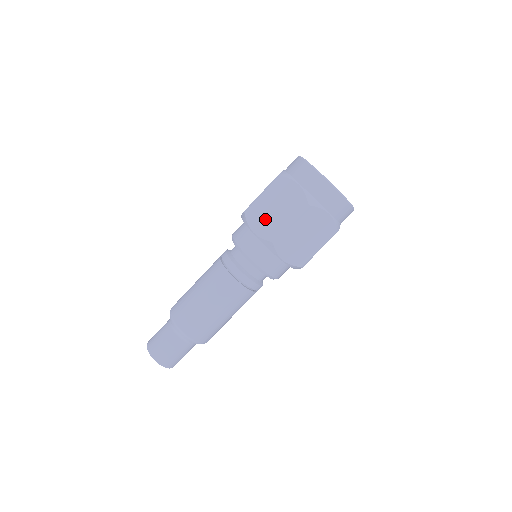
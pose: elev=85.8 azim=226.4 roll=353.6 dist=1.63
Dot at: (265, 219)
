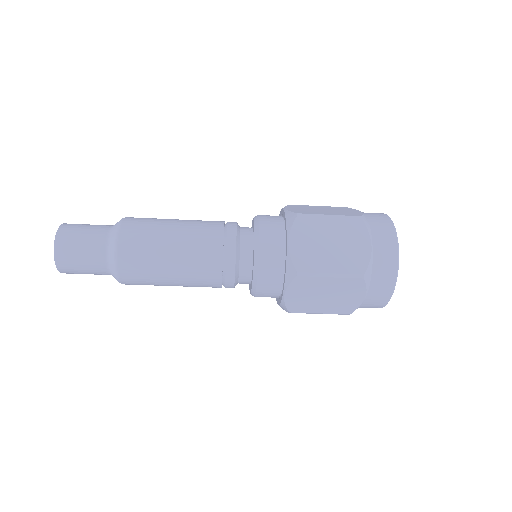
Dot at: (306, 209)
